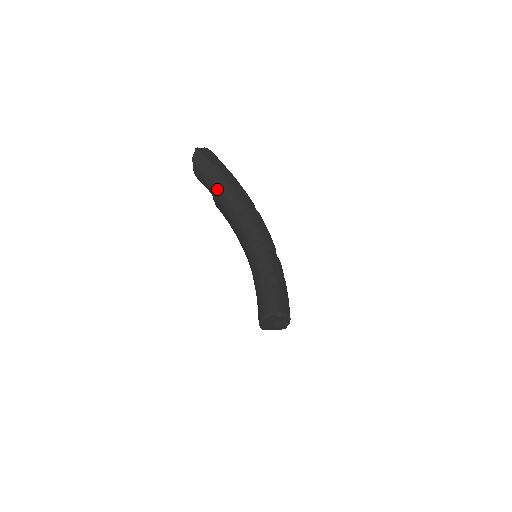
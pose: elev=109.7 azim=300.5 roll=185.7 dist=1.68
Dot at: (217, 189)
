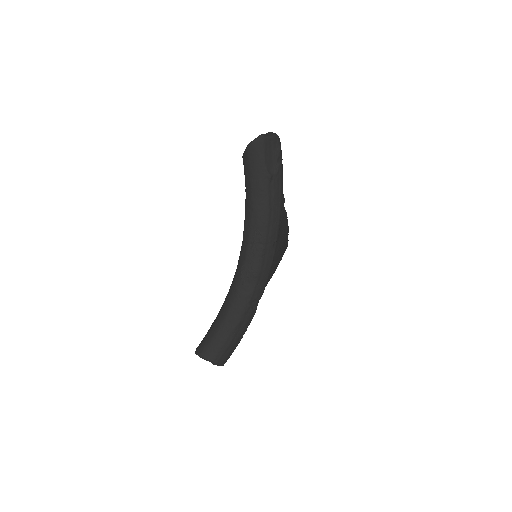
Dot at: (250, 200)
